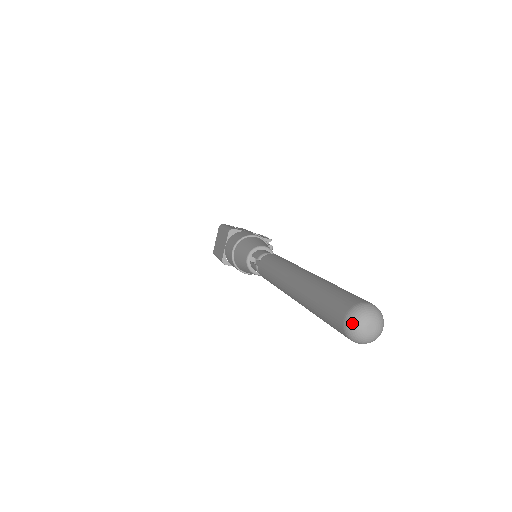
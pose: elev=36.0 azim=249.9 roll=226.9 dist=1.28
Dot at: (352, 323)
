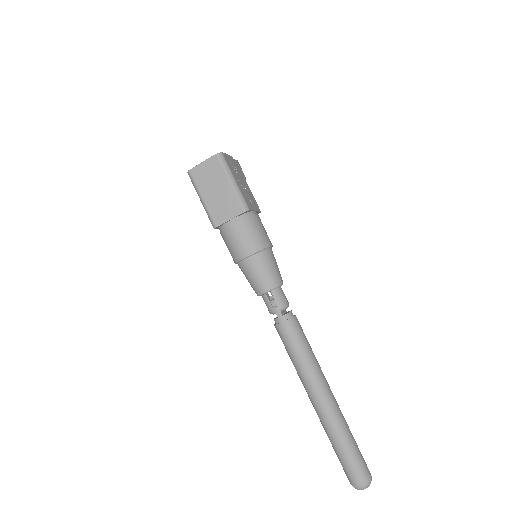
Dot at: (362, 489)
